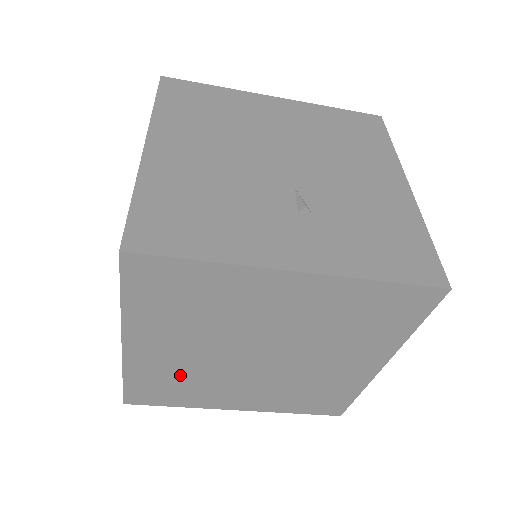
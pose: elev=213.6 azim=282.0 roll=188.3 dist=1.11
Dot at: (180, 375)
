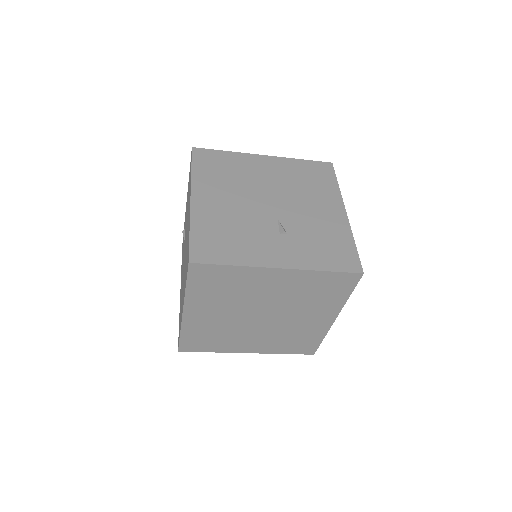
Dot at: (214, 330)
